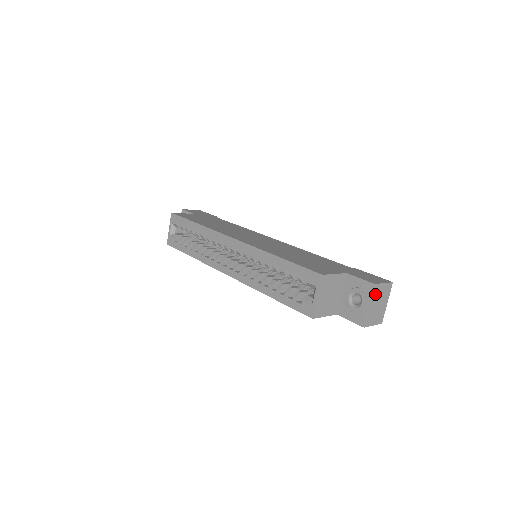
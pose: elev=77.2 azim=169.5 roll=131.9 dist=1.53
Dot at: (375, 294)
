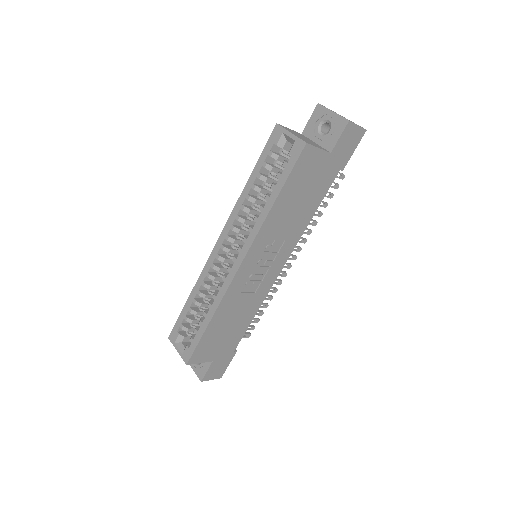
Dot at: (328, 109)
